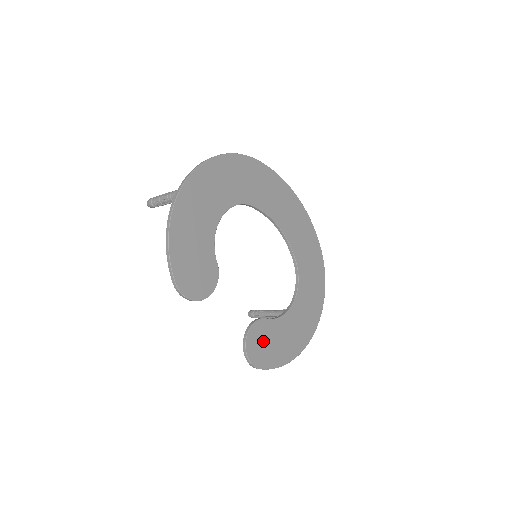
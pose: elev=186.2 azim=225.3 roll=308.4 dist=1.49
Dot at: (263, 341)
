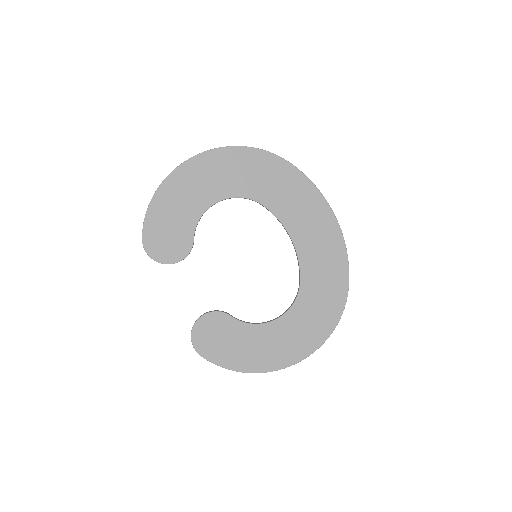
Dot at: (217, 334)
